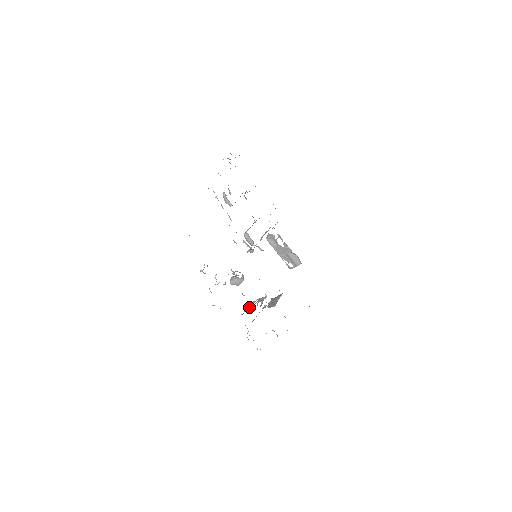
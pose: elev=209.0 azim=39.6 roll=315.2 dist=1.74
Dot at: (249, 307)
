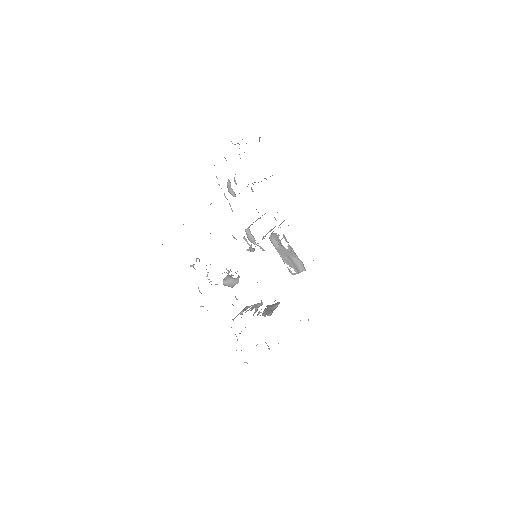
Dot at: (241, 313)
